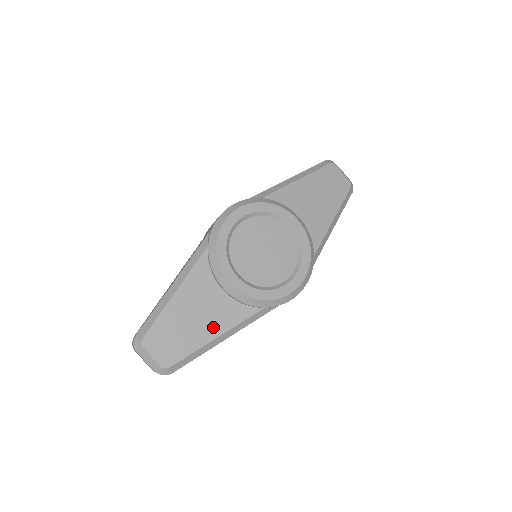
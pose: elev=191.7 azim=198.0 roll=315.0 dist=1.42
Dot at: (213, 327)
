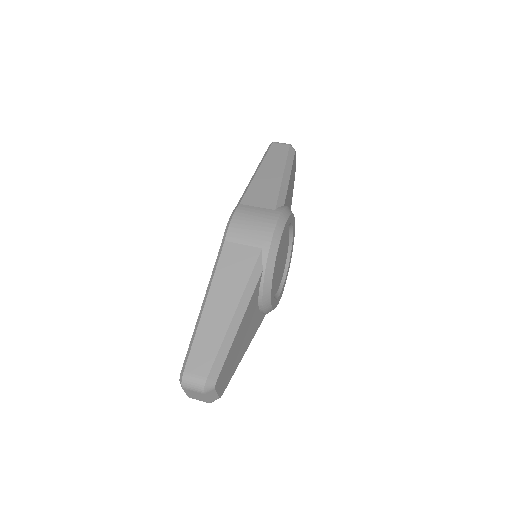
Dot at: (247, 343)
